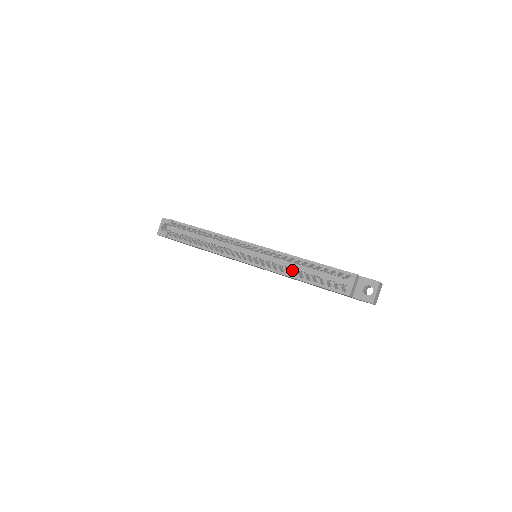
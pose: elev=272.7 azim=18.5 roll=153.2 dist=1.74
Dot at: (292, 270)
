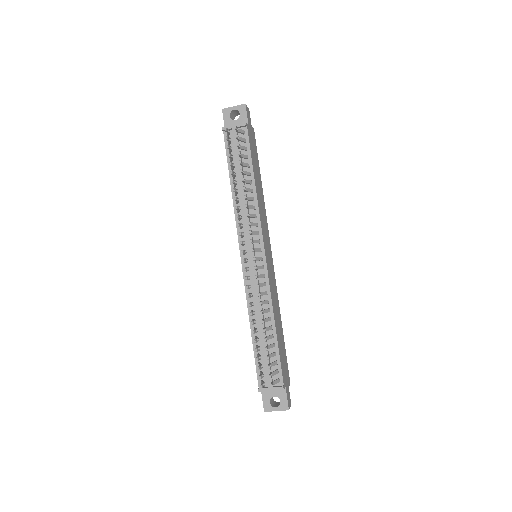
Dot at: occluded
